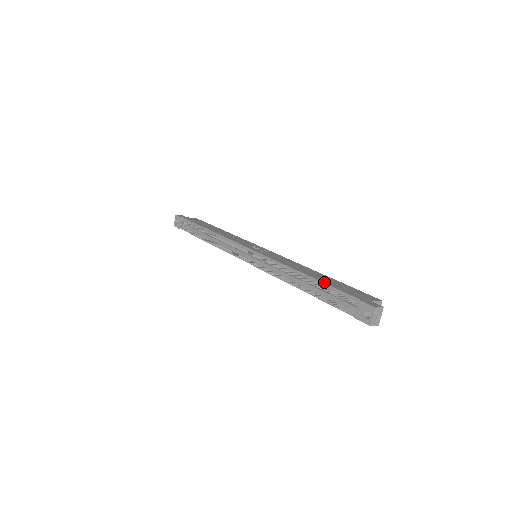
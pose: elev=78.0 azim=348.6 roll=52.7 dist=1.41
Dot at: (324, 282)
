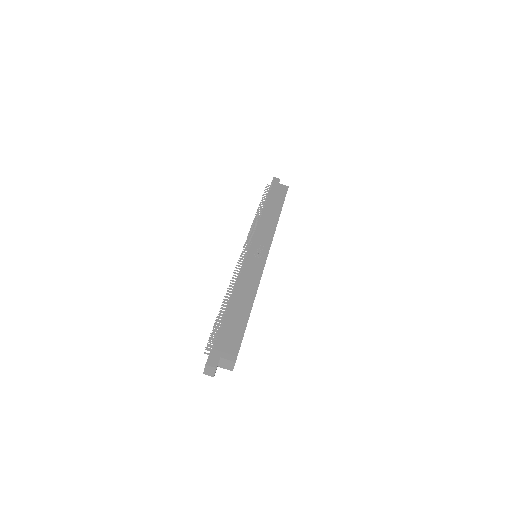
Dot at: (226, 317)
